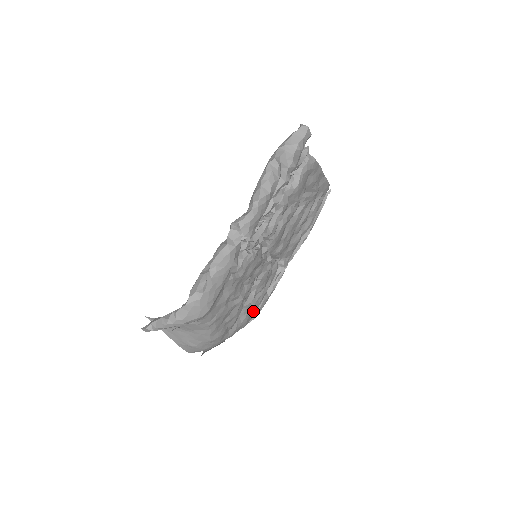
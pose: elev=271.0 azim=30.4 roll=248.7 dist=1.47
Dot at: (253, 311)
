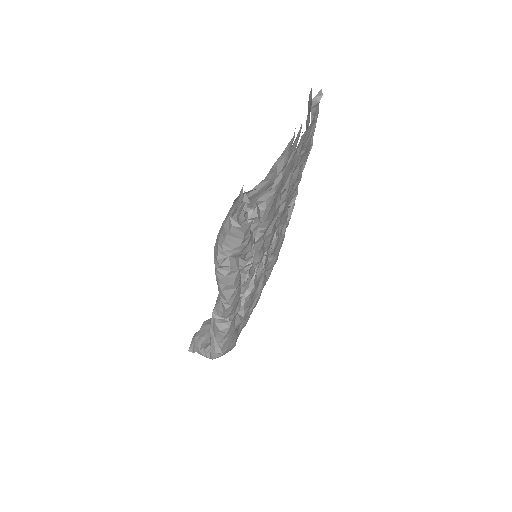
Dot at: occluded
